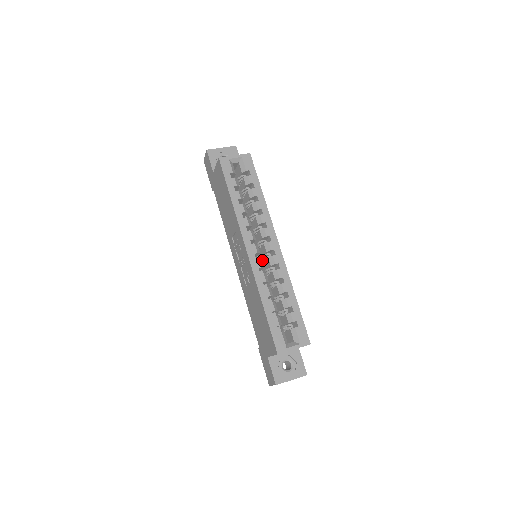
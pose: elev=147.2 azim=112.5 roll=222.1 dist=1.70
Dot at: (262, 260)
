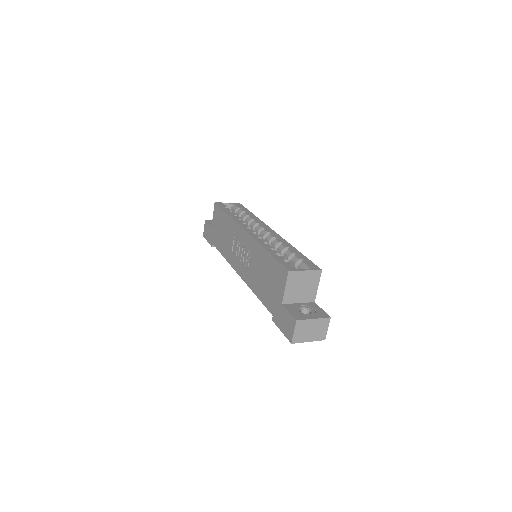
Dot at: occluded
